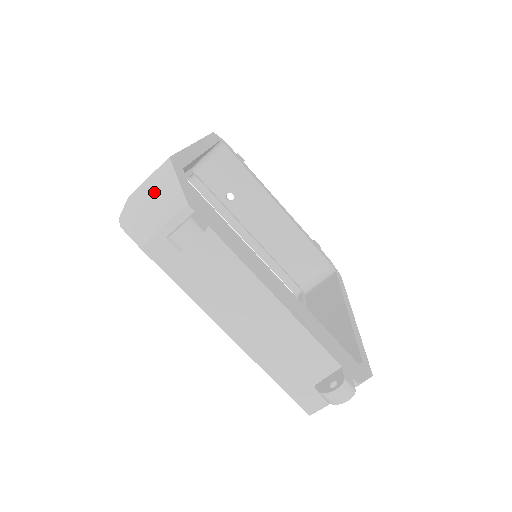
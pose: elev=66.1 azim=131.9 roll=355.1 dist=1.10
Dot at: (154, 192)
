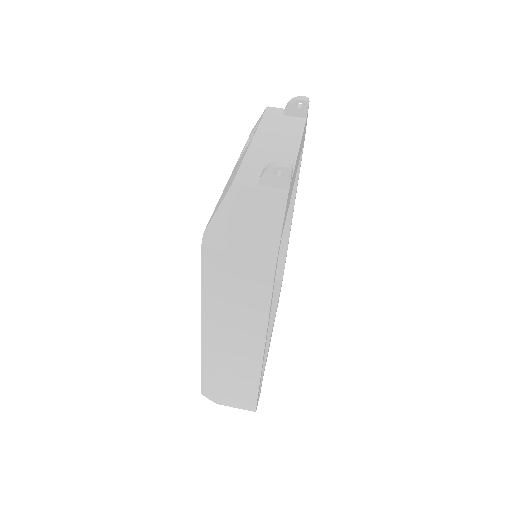
Dot at: occluded
